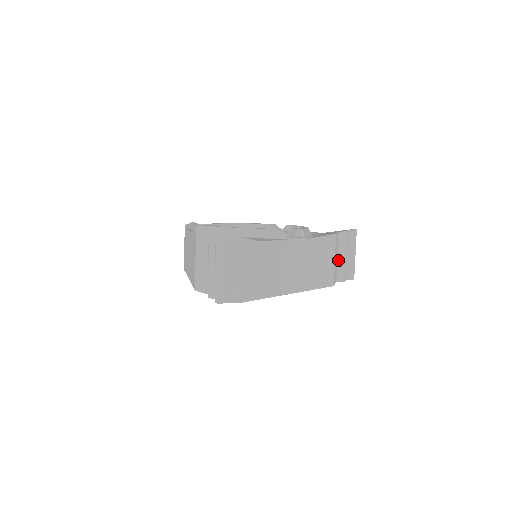
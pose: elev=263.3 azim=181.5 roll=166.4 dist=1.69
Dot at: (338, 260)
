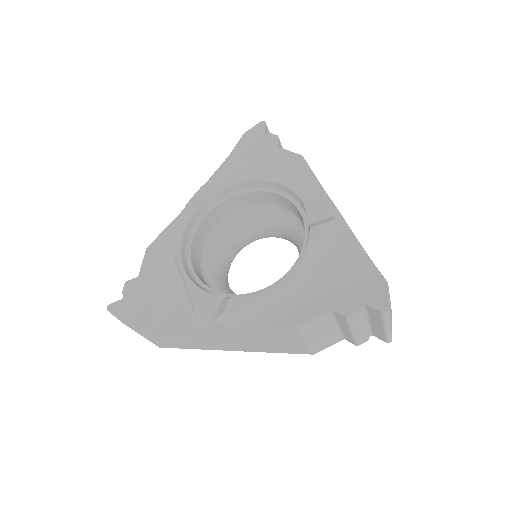
Dot at: (341, 328)
